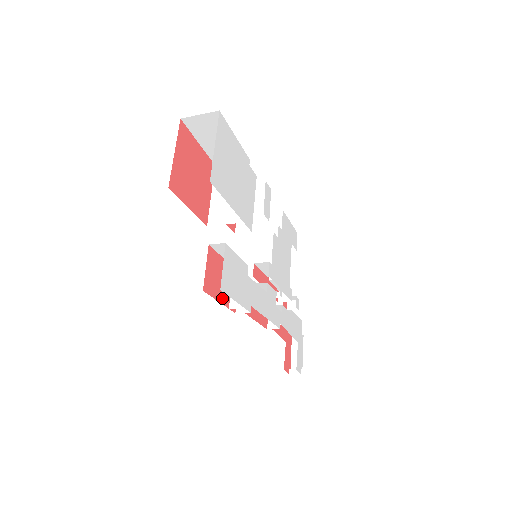
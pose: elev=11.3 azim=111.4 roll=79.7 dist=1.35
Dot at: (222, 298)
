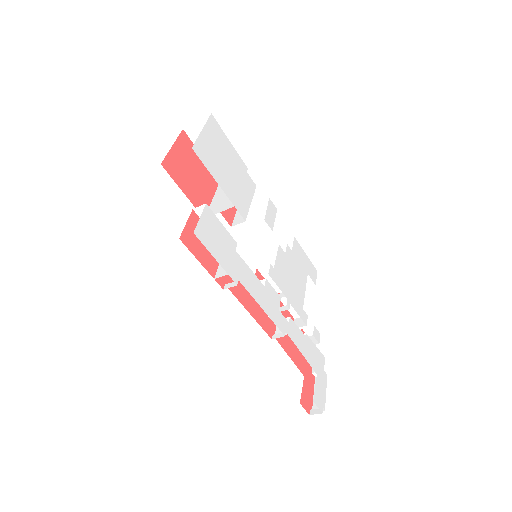
Dot at: (205, 263)
